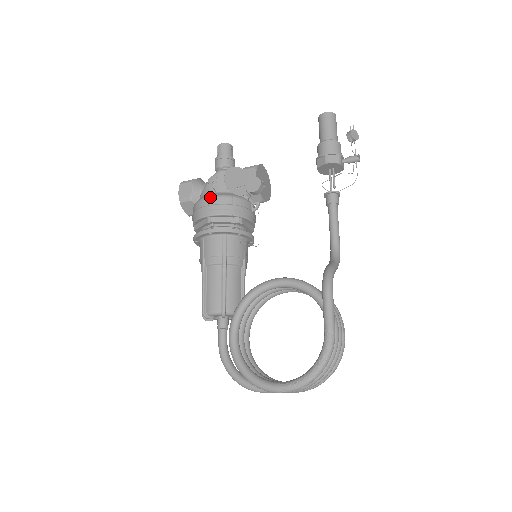
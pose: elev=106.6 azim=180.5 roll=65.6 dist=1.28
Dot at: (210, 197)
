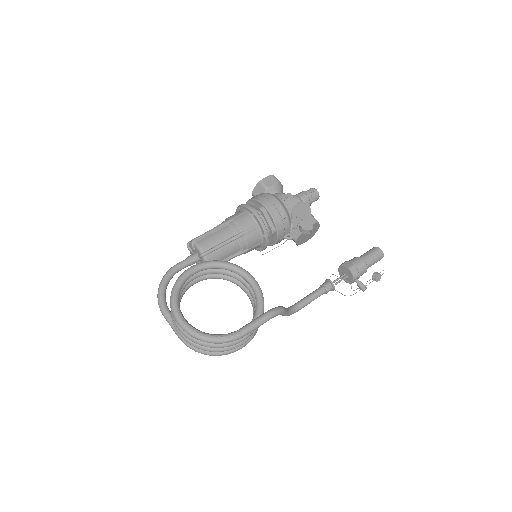
Dot at: (278, 200)
